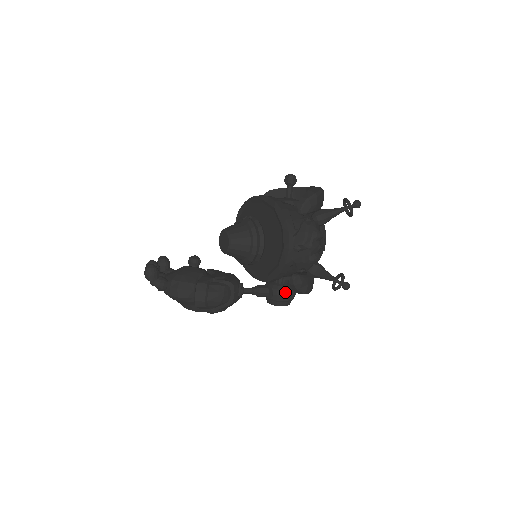
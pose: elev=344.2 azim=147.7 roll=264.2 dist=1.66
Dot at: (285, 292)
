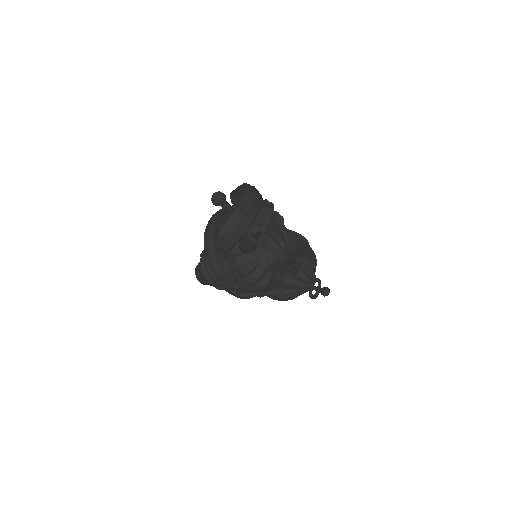
Dot at: occluded
